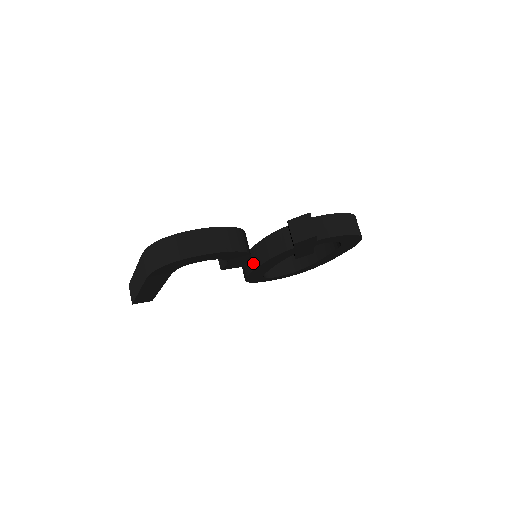
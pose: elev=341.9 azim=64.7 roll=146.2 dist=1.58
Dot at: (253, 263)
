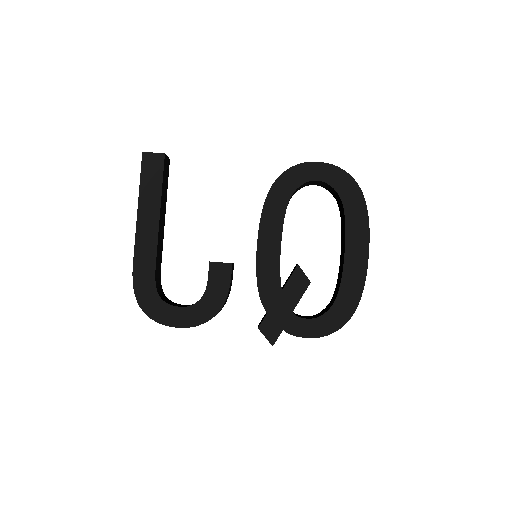
Dot at: occluded
